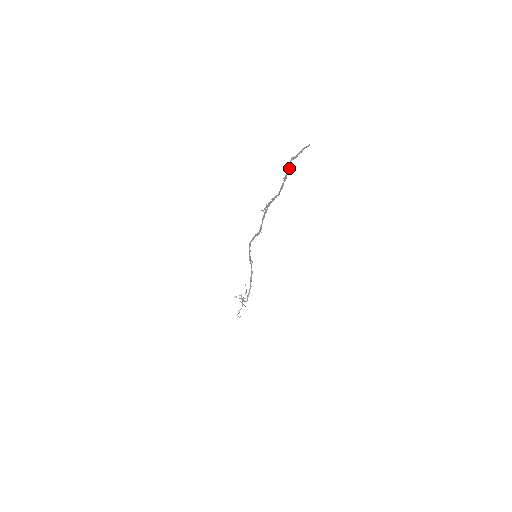
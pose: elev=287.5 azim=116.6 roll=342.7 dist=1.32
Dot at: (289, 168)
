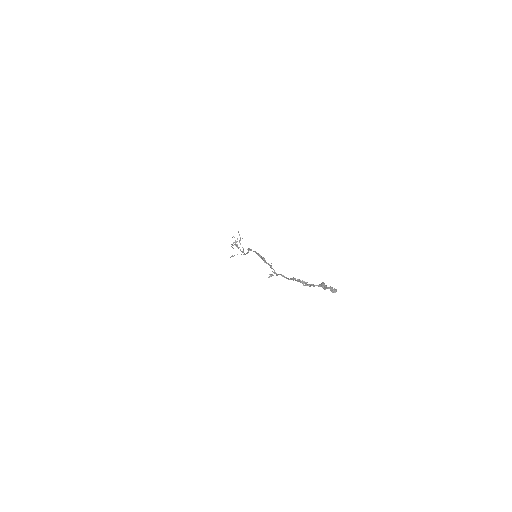
Dot at: (307, 285)
